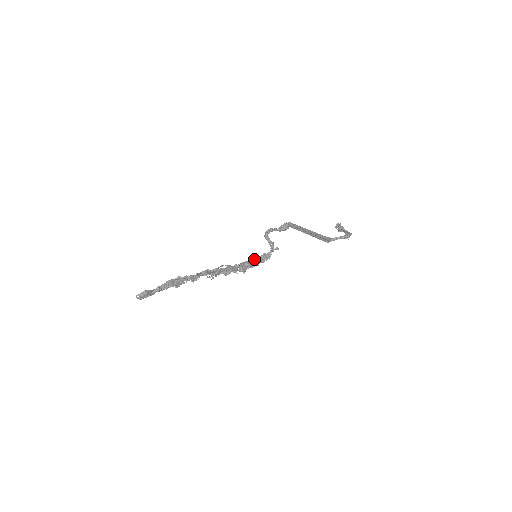
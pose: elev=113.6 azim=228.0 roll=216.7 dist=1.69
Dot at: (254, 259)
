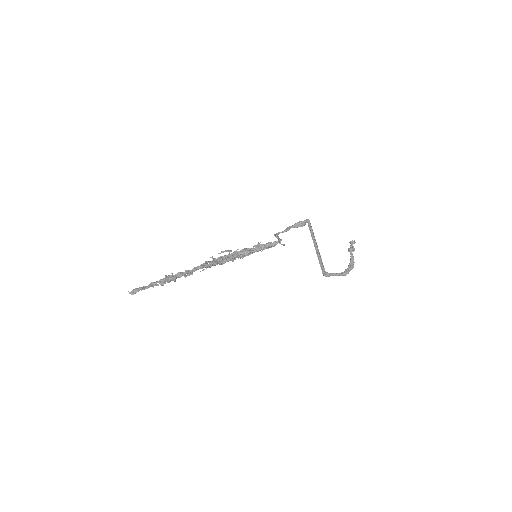
Dot at: (257, 248)
